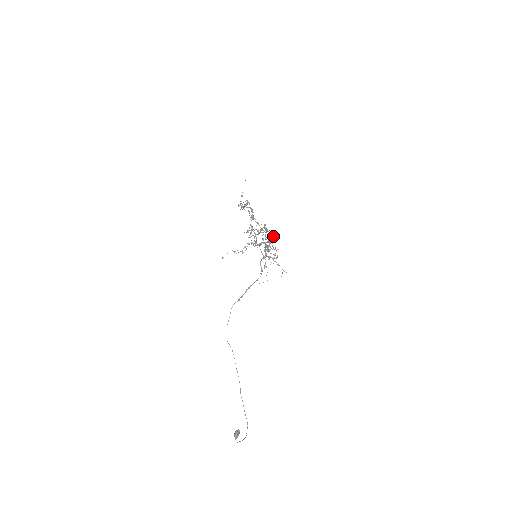
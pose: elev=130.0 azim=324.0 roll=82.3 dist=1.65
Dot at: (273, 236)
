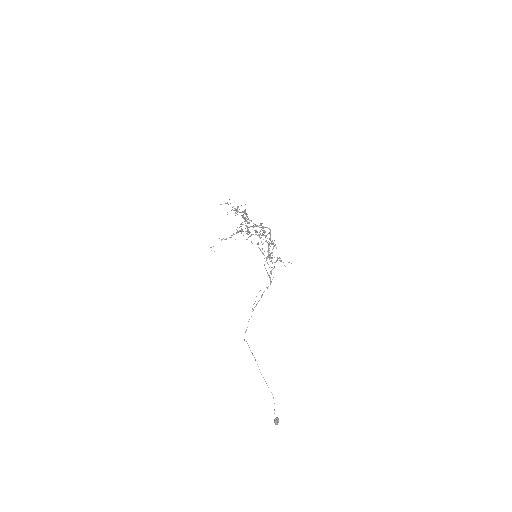
Dot at: occluded
